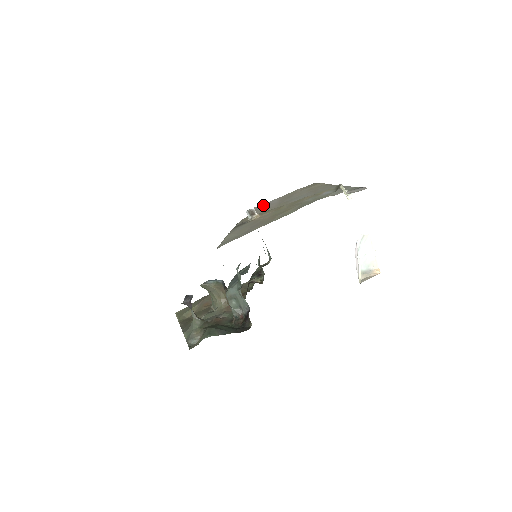
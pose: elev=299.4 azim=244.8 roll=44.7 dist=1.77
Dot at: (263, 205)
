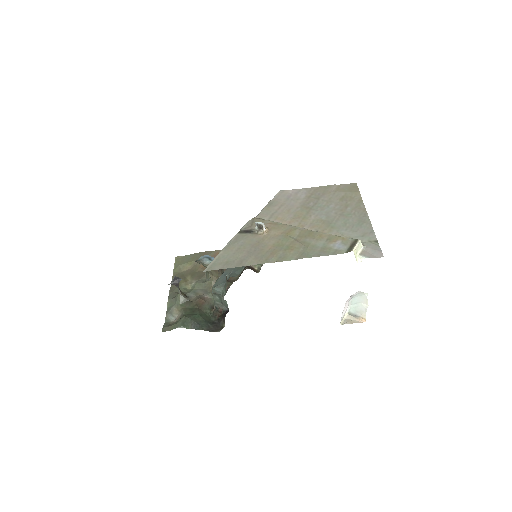
Dot at: (288, 193)
